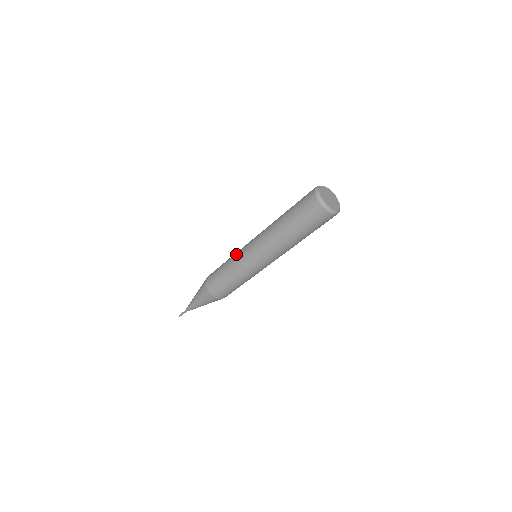
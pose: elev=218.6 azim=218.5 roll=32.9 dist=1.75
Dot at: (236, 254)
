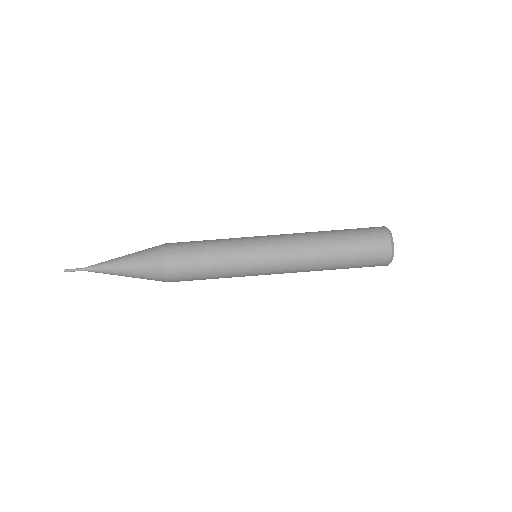
Dot at: occluded
